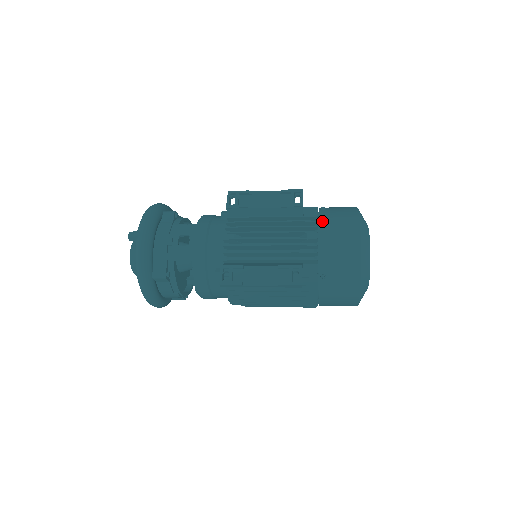
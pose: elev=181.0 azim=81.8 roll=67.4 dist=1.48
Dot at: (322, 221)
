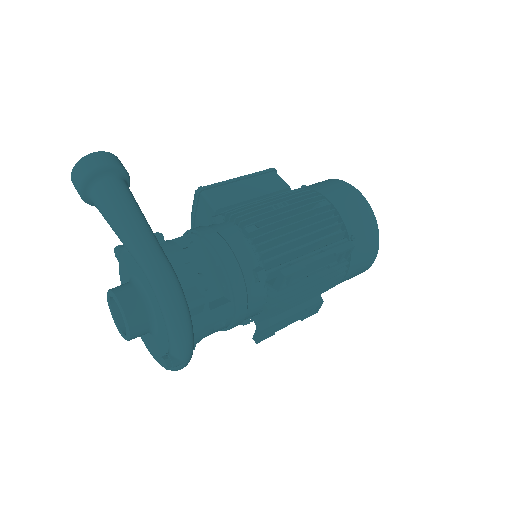
Dot at: (353, 262)
